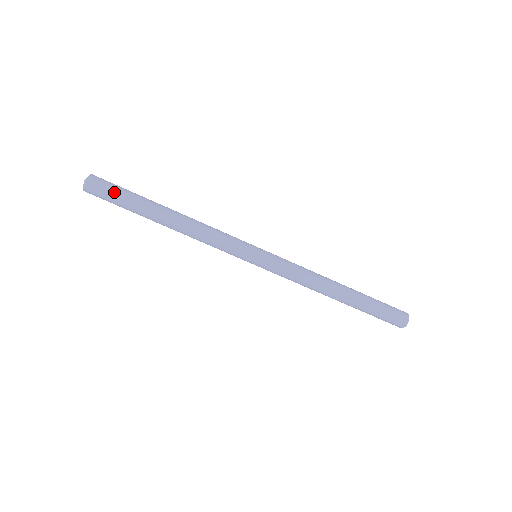
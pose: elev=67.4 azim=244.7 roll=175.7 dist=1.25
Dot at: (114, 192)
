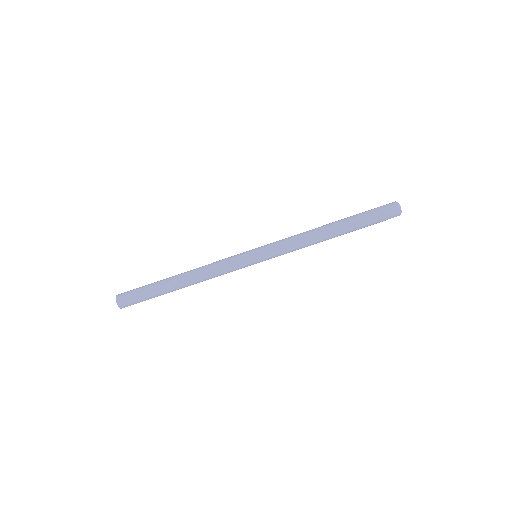
Dot at: (139, 299)
